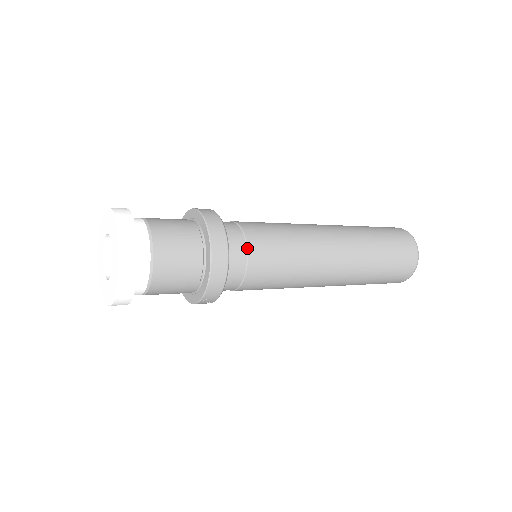
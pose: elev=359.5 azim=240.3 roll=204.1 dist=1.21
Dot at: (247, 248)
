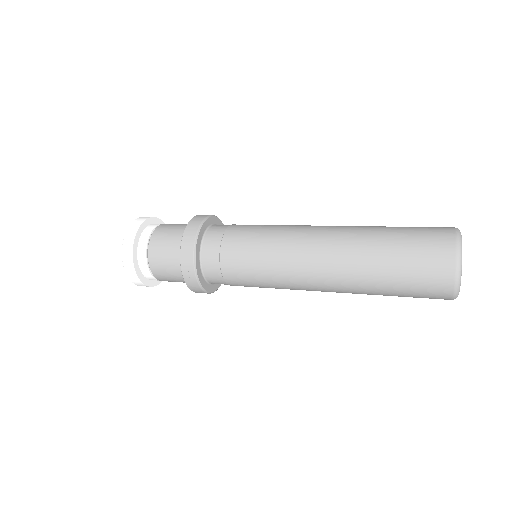
Dot at: (225, 232)
